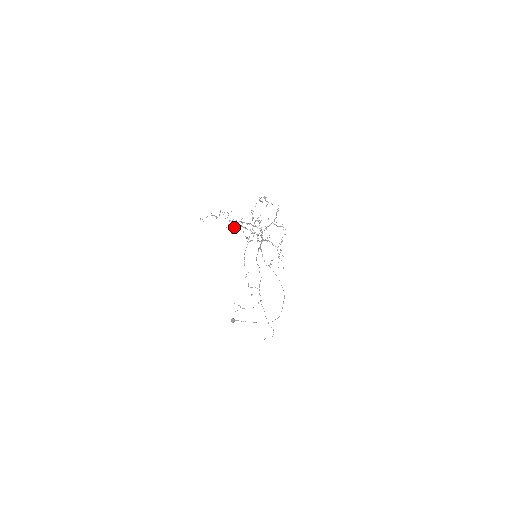
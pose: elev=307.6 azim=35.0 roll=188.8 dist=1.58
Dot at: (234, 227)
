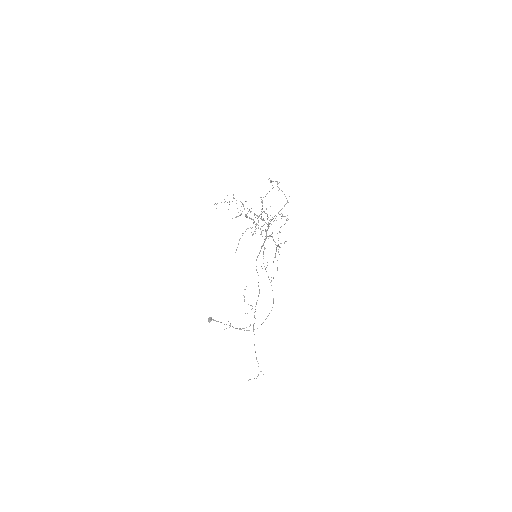
Dot at: occluded
